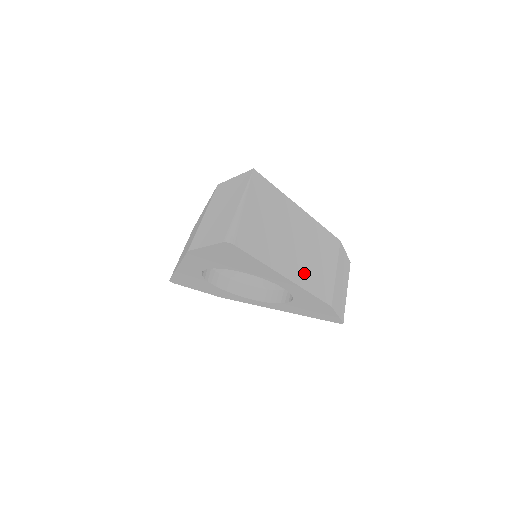
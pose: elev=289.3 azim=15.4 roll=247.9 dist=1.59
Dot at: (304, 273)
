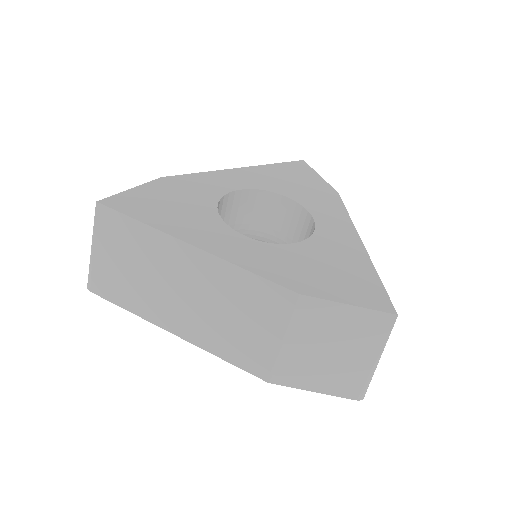
Dot at: occluded
